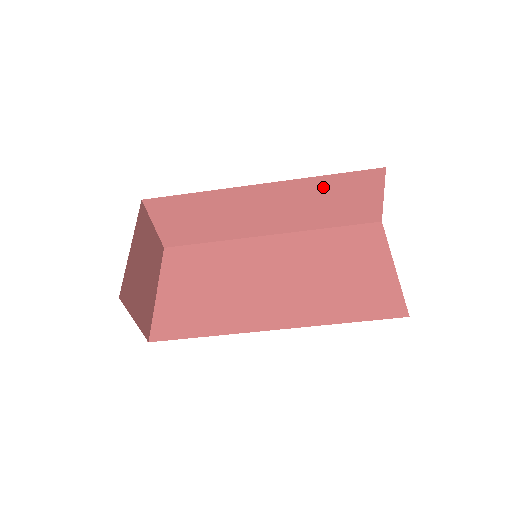
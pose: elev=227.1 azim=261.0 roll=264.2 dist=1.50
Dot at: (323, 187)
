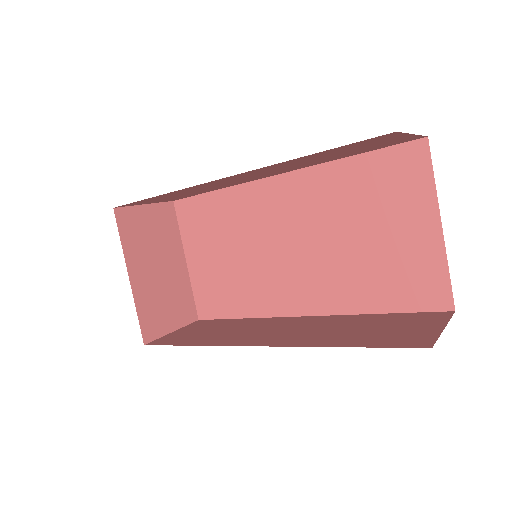
Dot at: (310, 157)
